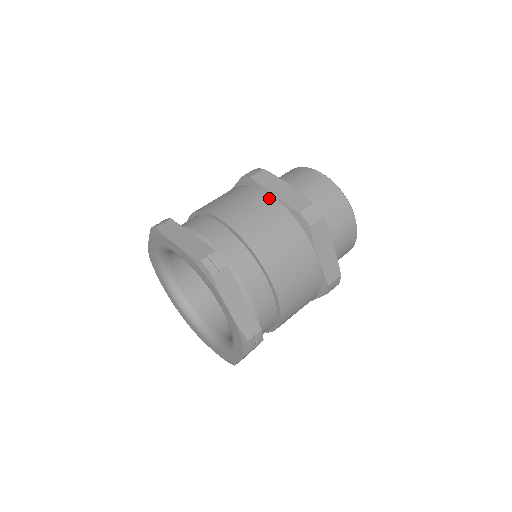
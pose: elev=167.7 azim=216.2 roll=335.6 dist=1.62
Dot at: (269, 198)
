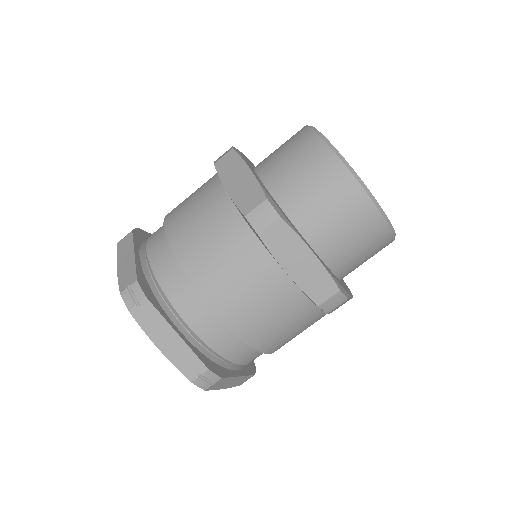
Dot at: (221, 195)
